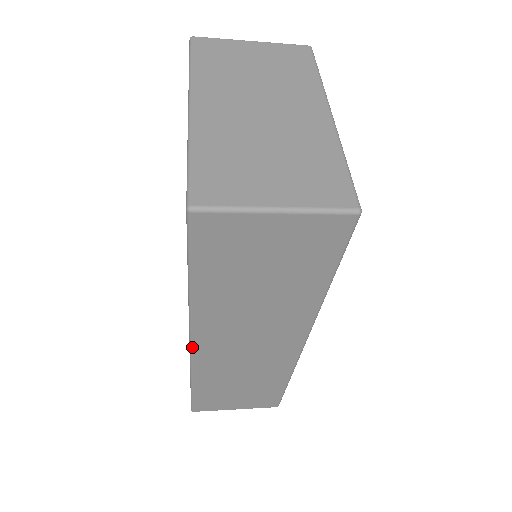
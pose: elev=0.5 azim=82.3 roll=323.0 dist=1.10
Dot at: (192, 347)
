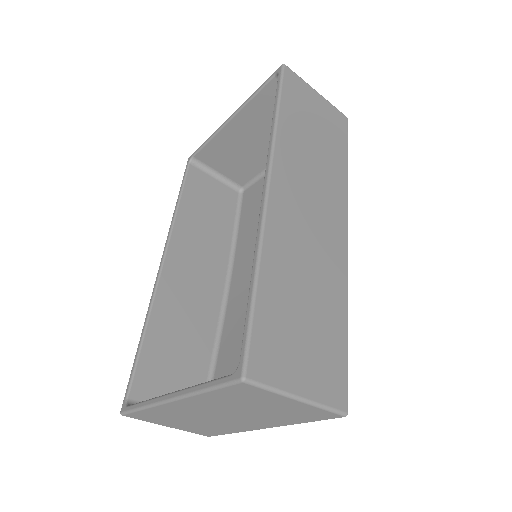
Dot at: (269, 185)
